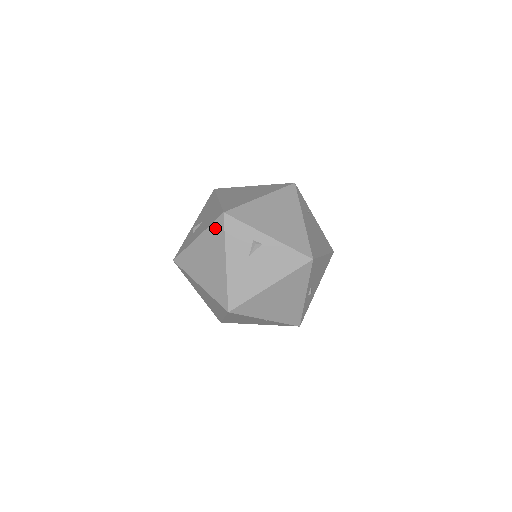
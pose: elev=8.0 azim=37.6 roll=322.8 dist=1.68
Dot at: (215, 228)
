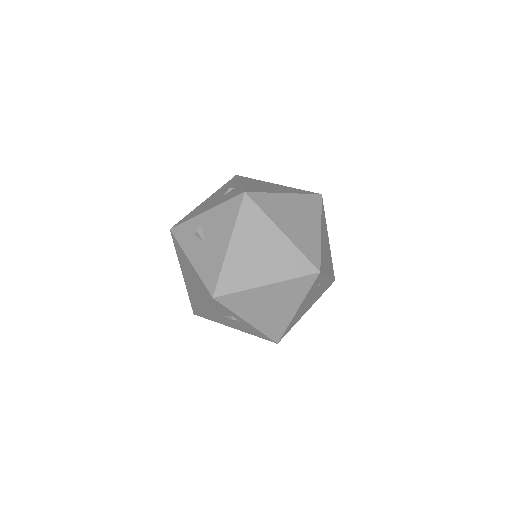
Dot at: (203, 288)
